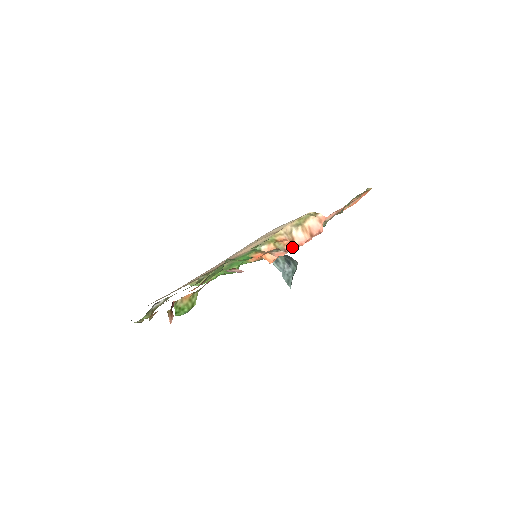
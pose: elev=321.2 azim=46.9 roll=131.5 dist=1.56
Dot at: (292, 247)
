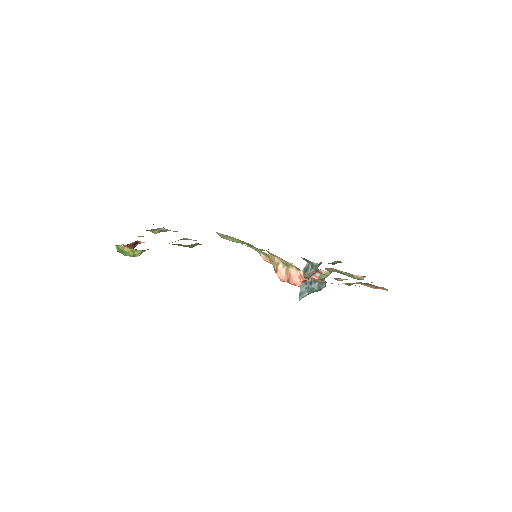
Dot at: occluded
